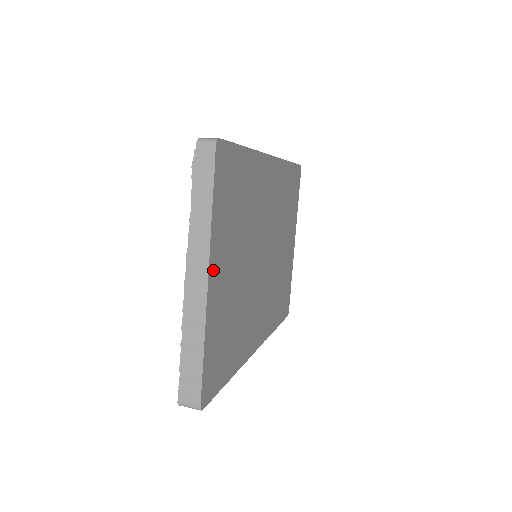
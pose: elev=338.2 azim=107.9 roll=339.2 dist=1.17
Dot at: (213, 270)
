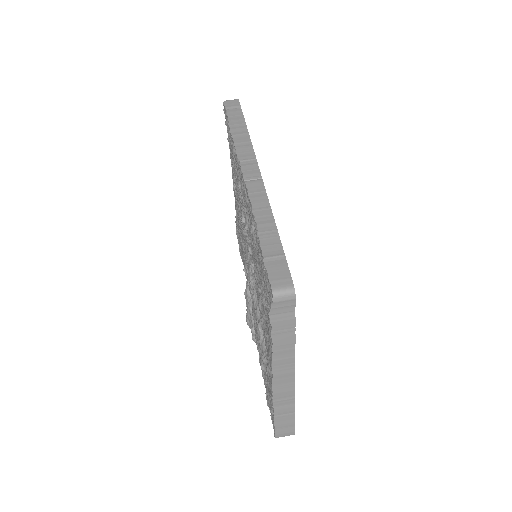
Dot at: occluded
